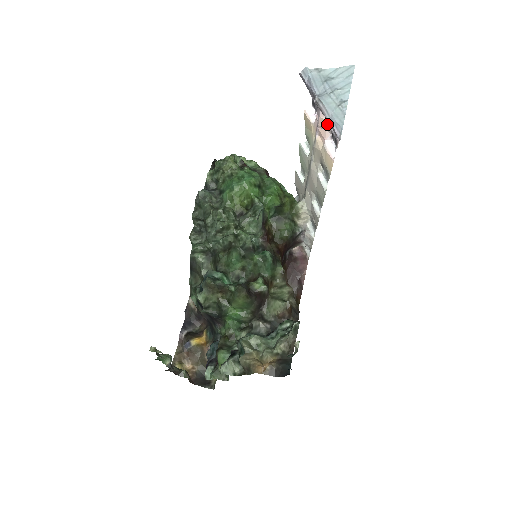
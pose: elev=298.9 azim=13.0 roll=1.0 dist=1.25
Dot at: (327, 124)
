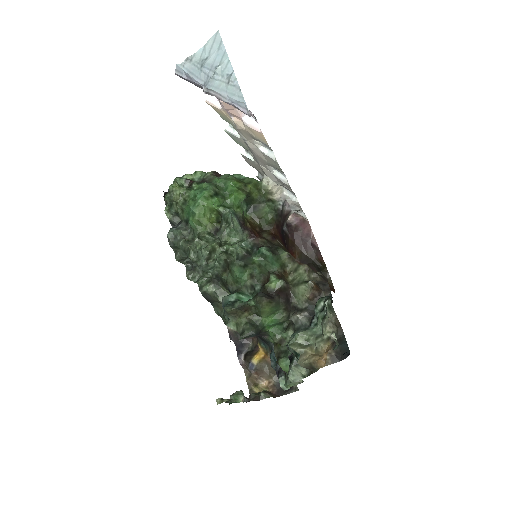
Dot at: occluded
